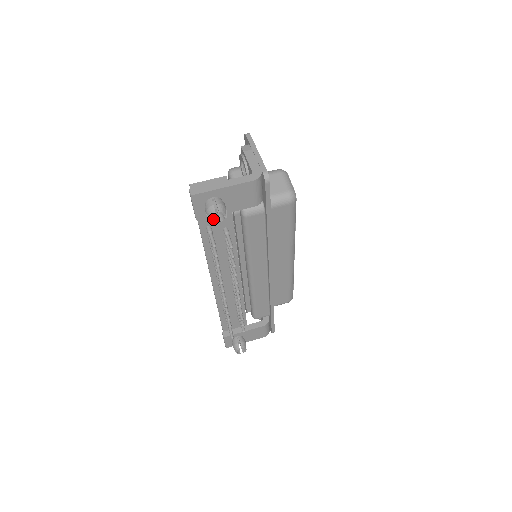
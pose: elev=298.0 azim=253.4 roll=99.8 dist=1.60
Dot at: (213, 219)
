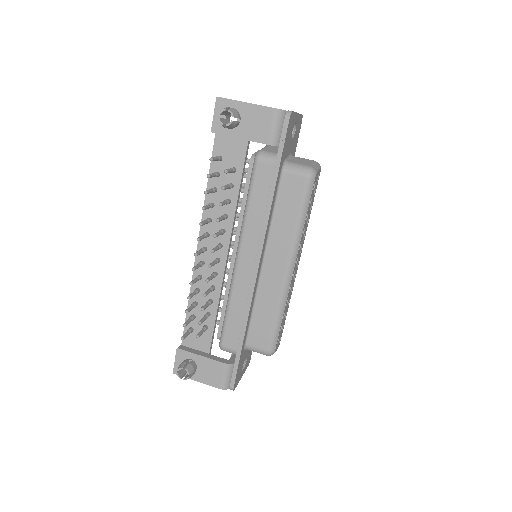
Dot at: (222, 121)
